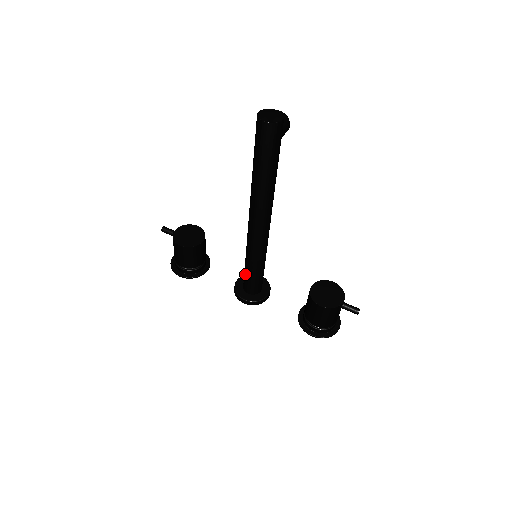
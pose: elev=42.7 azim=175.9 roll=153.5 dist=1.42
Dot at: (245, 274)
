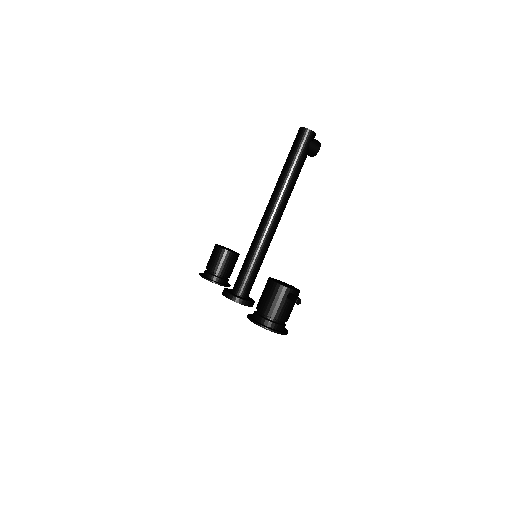
Dot at: (240, 271)
